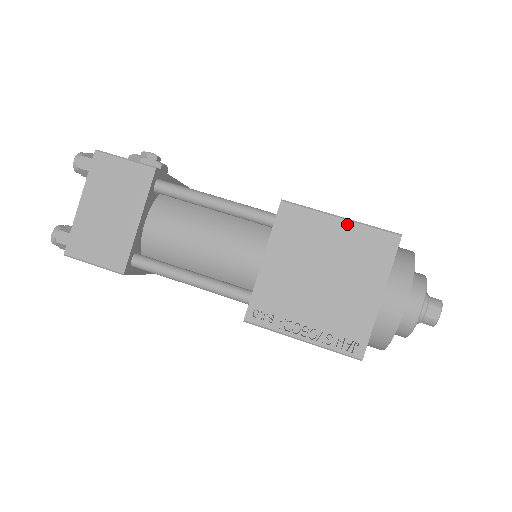
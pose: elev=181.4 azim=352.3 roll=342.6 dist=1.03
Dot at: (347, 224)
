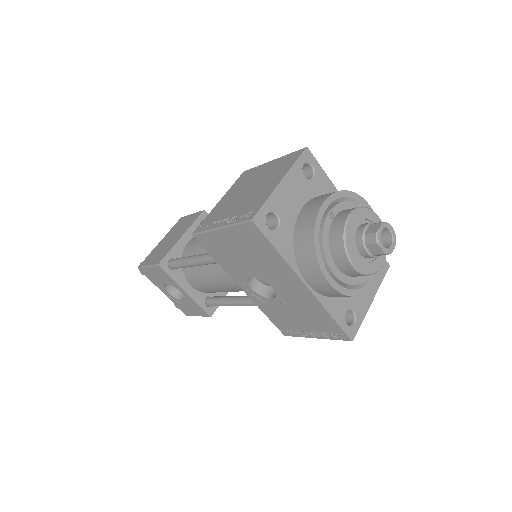
Dot at: (275, 160)
